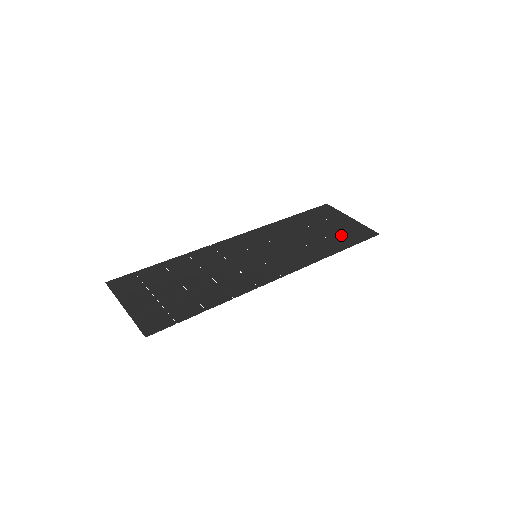
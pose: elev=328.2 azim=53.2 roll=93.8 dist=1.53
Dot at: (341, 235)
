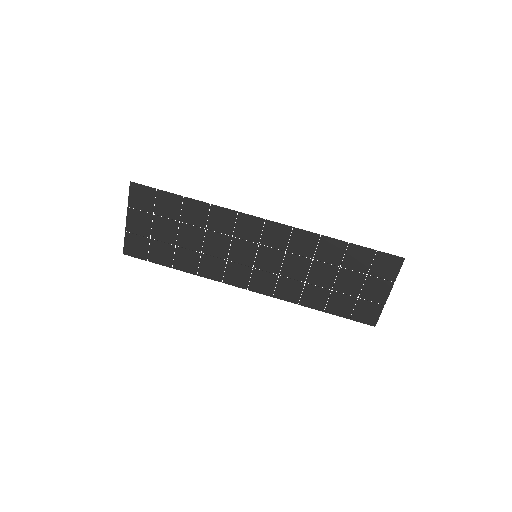
Dot at: (346, 300)
